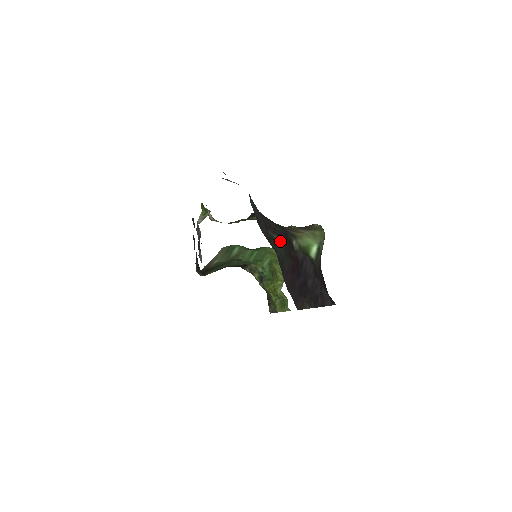
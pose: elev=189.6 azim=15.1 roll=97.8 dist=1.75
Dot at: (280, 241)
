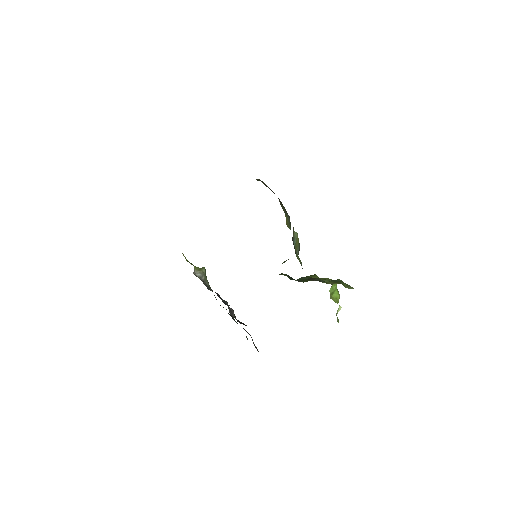
Dot at: occluded
